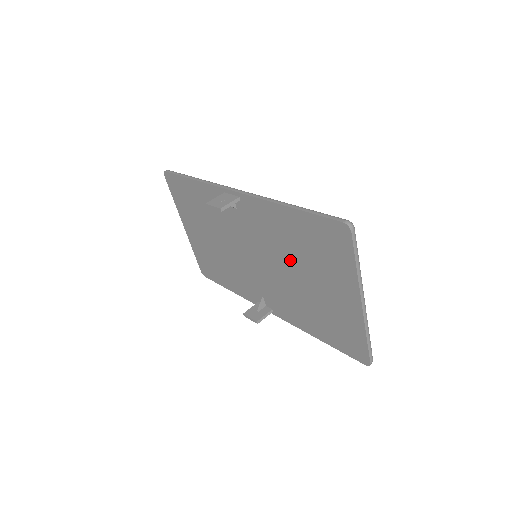
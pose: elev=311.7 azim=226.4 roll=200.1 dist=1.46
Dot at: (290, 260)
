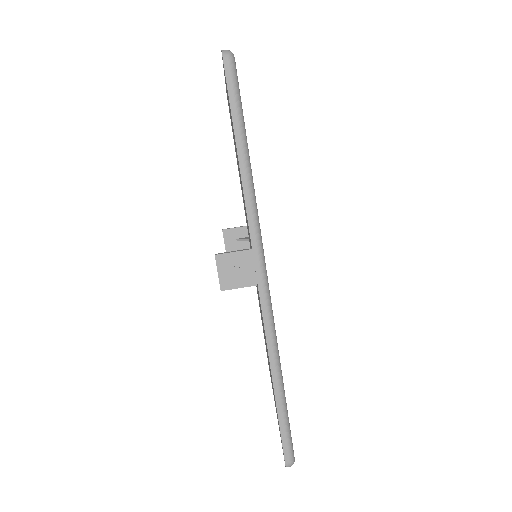
Dot at: occluded
